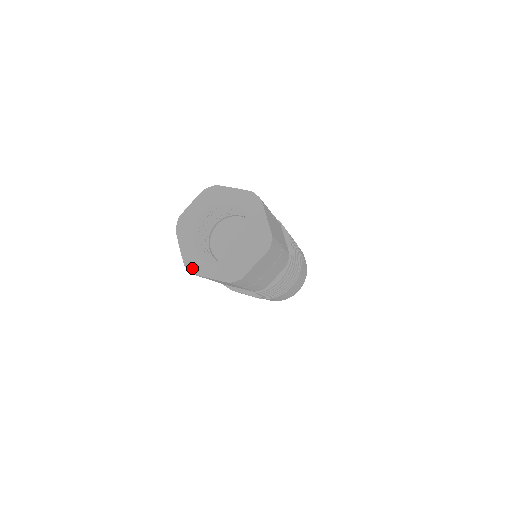
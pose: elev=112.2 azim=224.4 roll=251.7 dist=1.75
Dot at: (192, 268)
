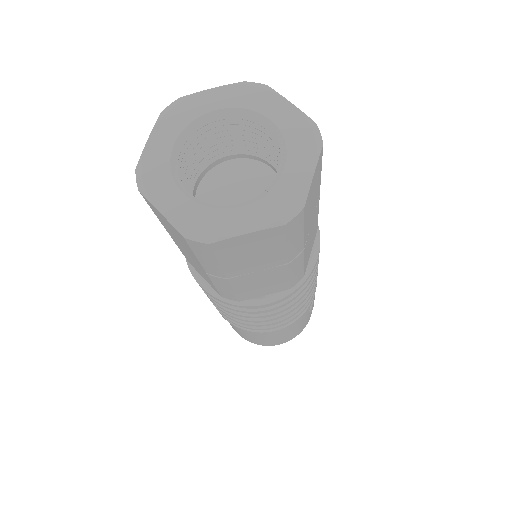
Dot at: (144, 179)
